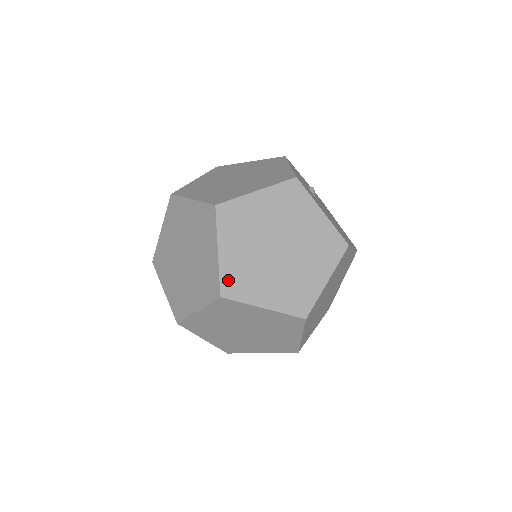
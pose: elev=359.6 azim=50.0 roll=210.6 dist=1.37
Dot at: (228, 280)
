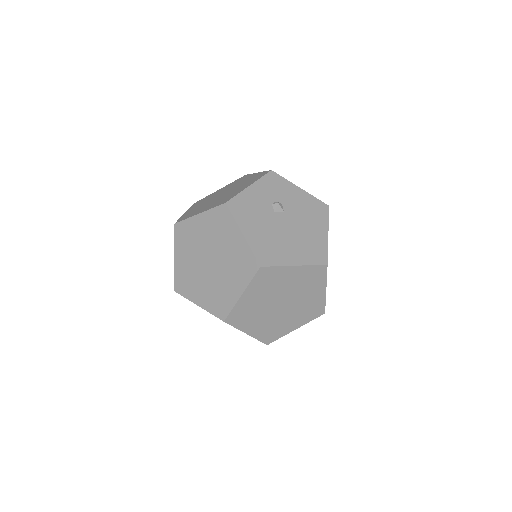
Dot at: (179, 280)
